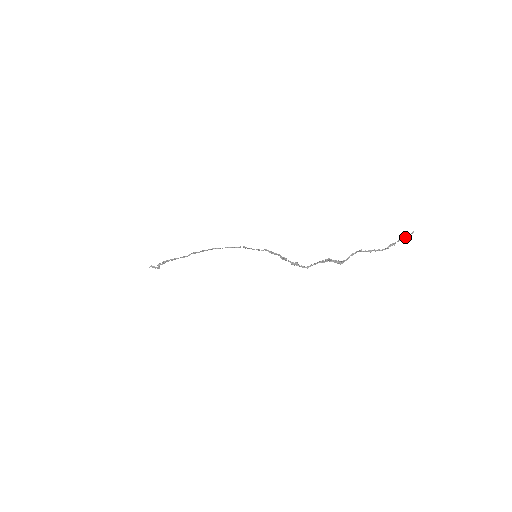
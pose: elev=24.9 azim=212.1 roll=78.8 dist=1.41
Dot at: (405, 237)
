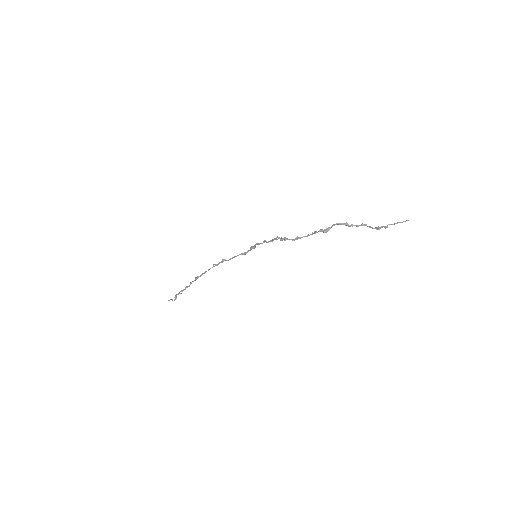
Dot at: (398, 222)
